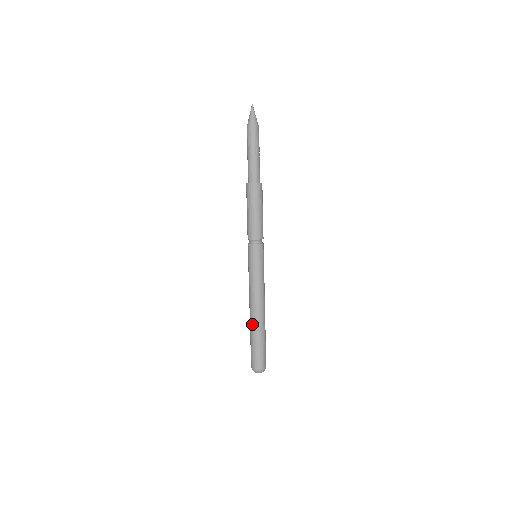
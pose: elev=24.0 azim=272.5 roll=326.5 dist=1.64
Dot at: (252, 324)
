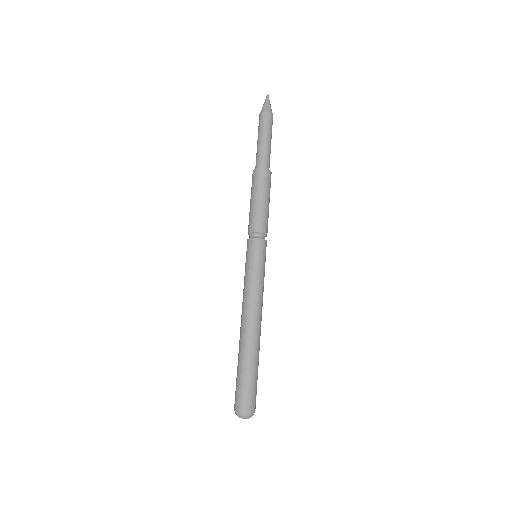
Dot at: (246, 343)
